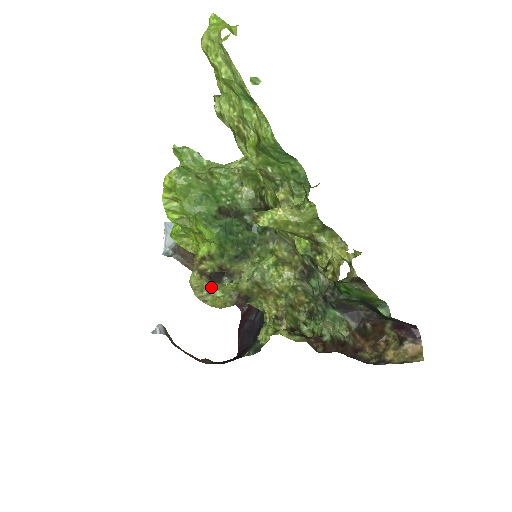
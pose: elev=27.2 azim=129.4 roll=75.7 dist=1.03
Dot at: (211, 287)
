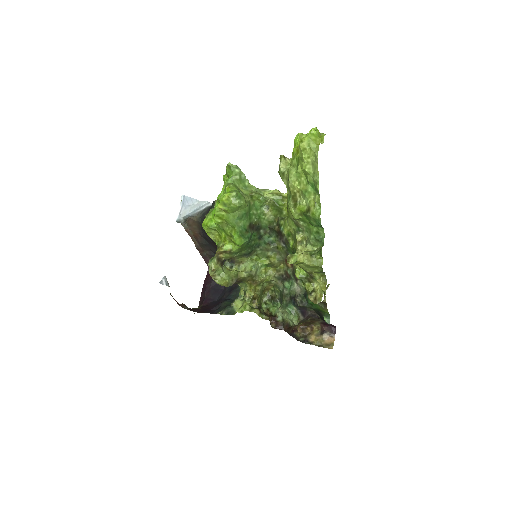
Dot at: (222, 271)
